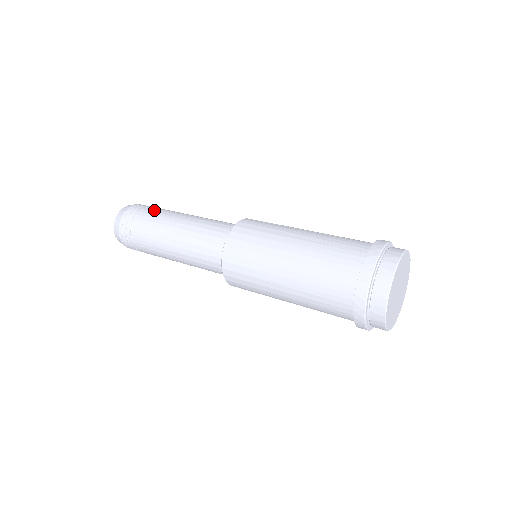
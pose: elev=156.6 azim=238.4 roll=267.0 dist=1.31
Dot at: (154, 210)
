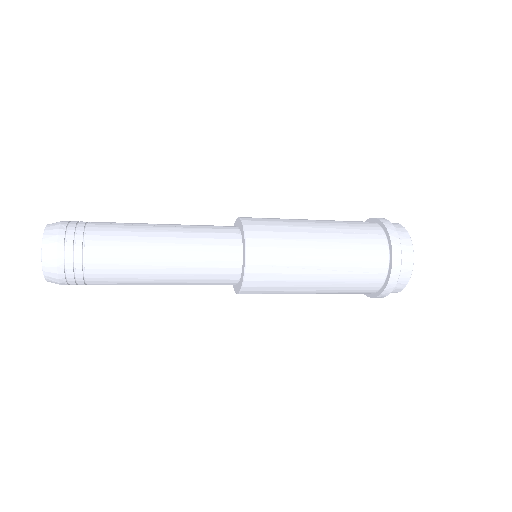
Dot at: occluded
